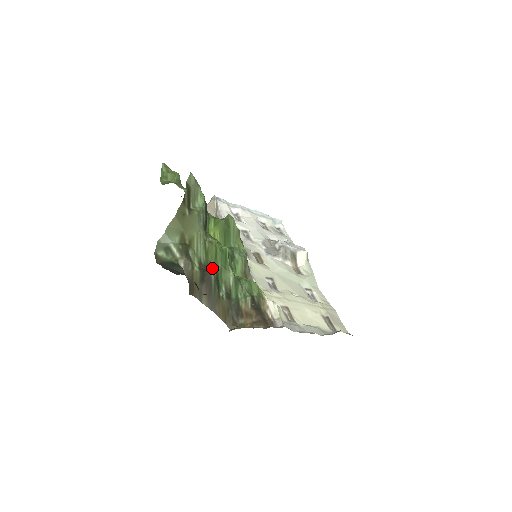
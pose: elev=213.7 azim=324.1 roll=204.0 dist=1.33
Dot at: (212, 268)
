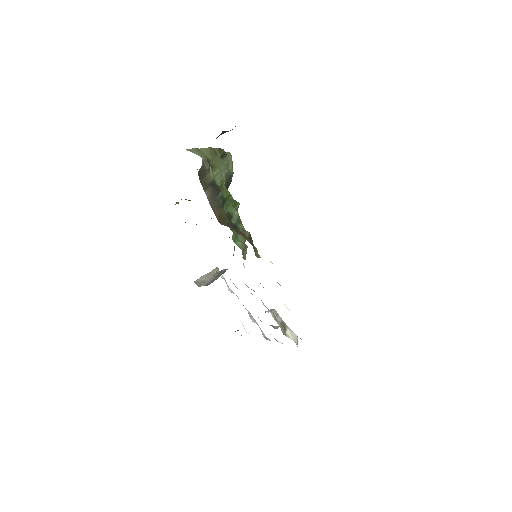
Dot at: occluded
